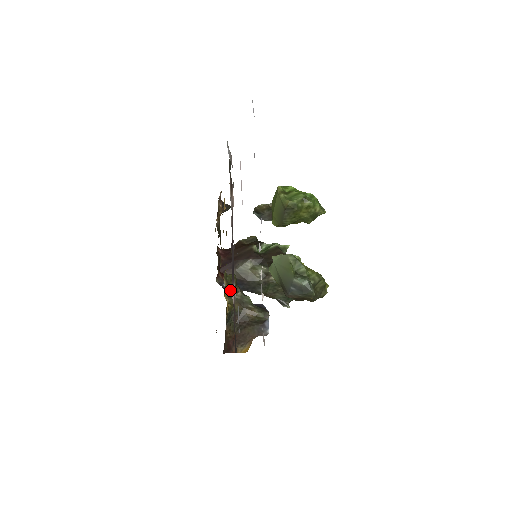
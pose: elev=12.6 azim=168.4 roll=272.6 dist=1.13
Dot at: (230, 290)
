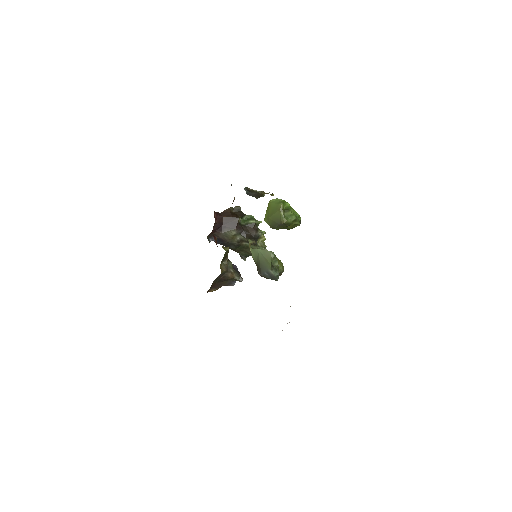
Dot at: (223, 259)
